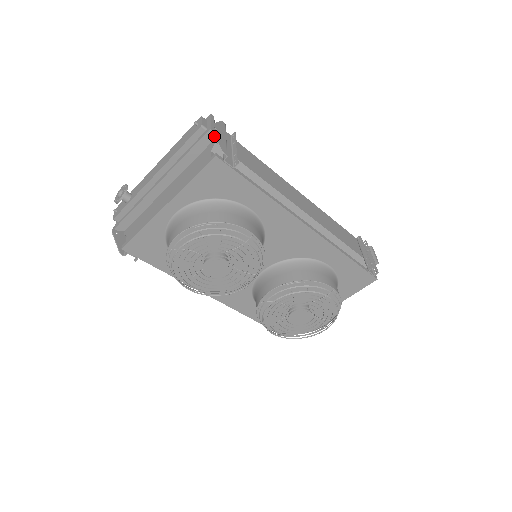
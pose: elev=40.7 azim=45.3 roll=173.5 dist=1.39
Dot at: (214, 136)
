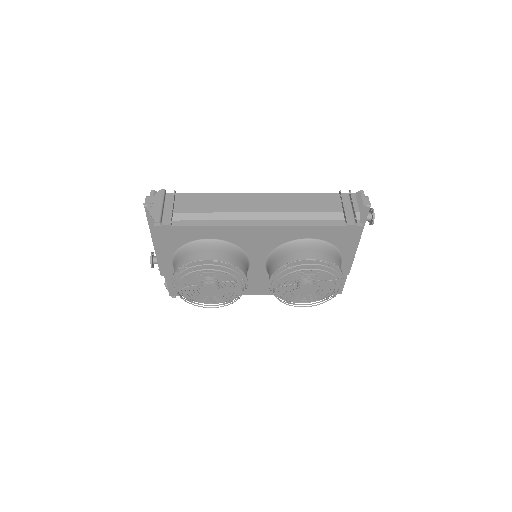
Dot at: (149, 212)
